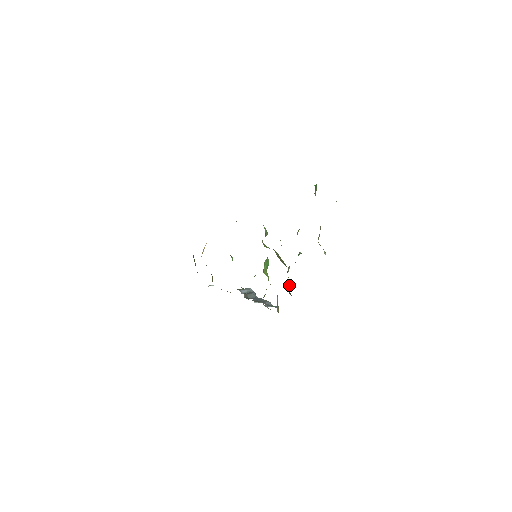
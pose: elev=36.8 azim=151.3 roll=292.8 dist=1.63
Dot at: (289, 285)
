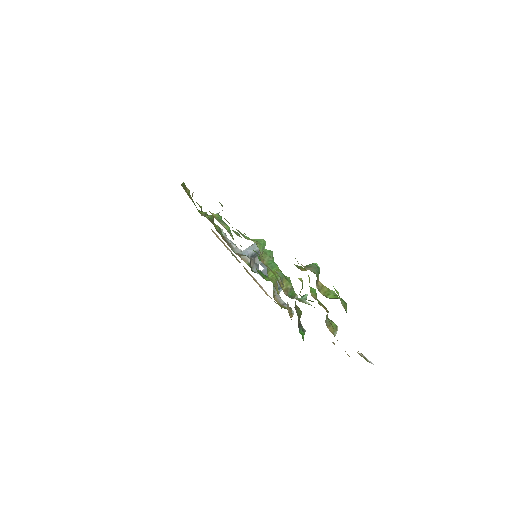
Dot at: (298, 319)
